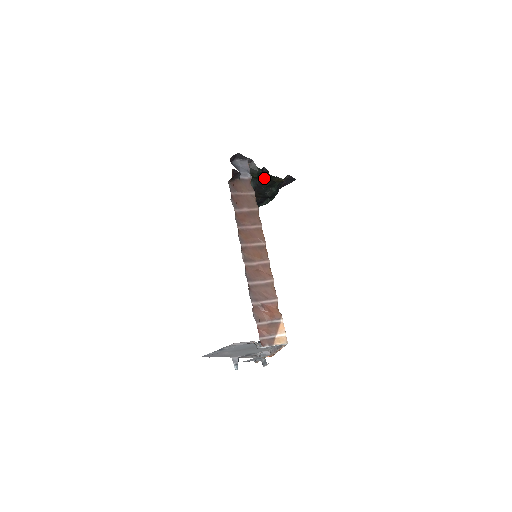
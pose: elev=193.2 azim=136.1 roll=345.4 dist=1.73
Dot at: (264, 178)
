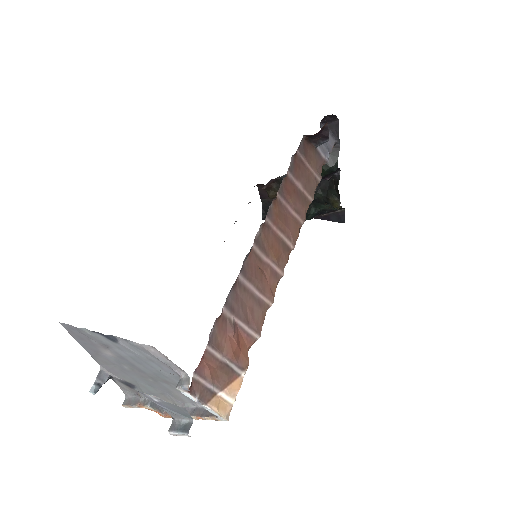
Dot at: (321, 185)
